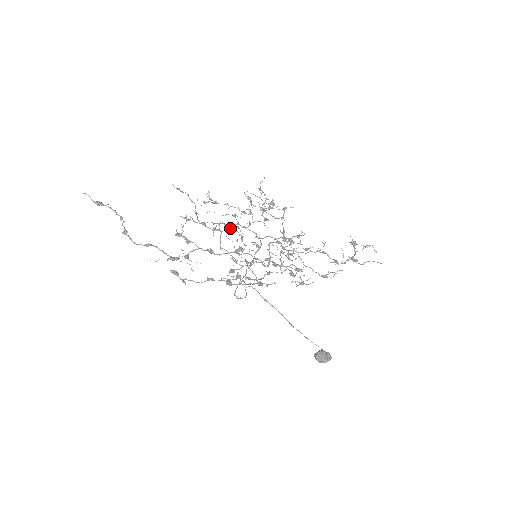
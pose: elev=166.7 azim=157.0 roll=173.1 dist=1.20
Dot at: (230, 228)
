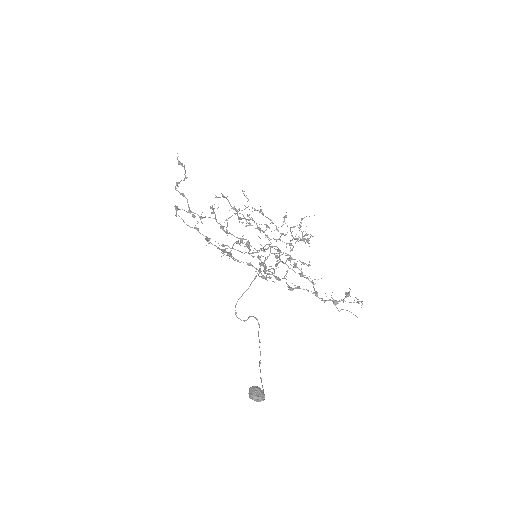
Dot at: (249, 219)
